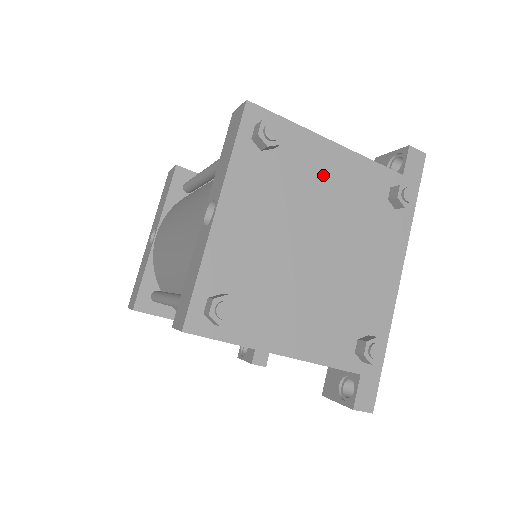
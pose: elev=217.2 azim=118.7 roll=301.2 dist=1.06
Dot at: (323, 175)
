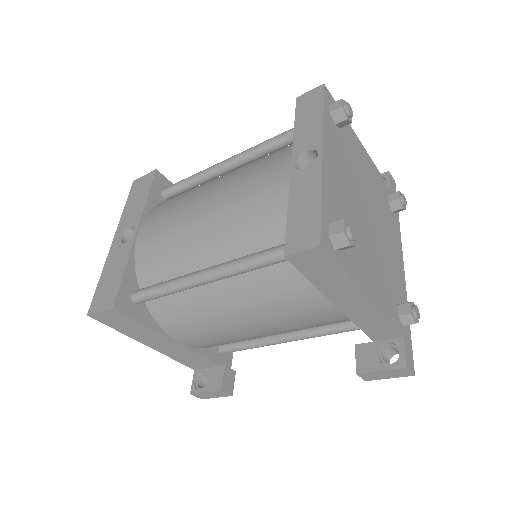
Dot at: (362, 164)
